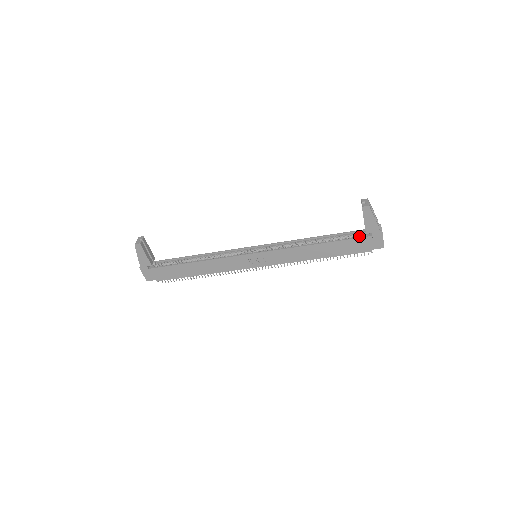
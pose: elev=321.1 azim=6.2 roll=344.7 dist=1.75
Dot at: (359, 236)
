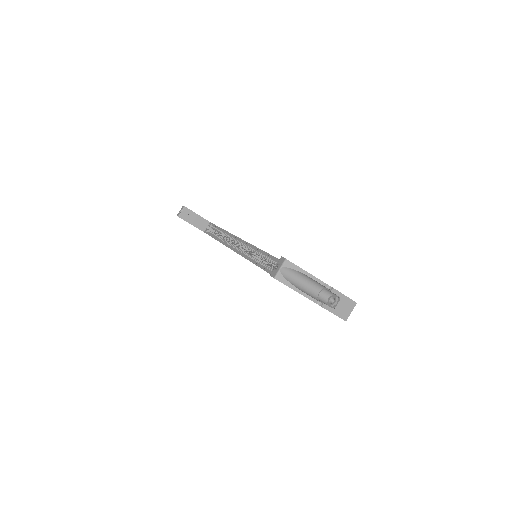
Dot at: occluded
